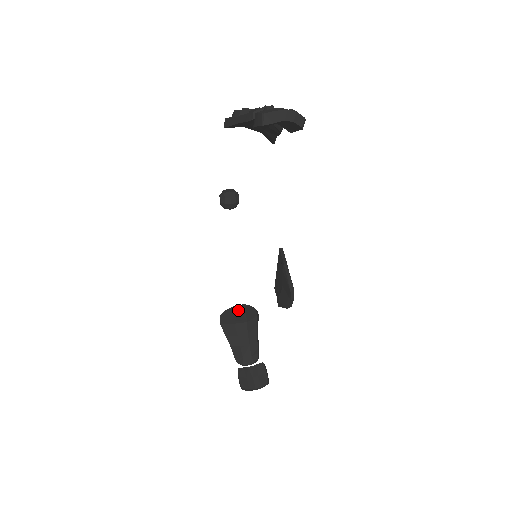
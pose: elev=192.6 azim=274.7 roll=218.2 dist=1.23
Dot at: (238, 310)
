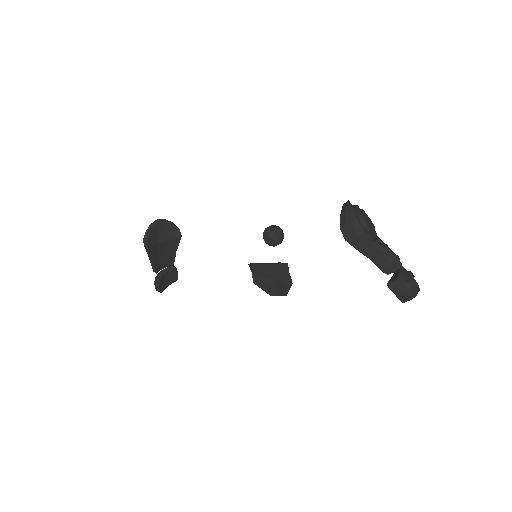
Dot at: (160, 228)
